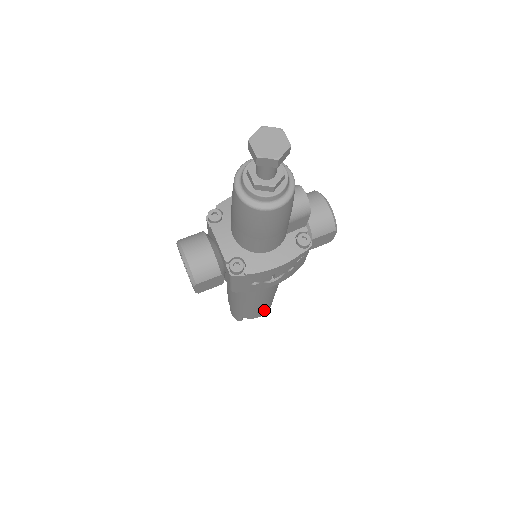
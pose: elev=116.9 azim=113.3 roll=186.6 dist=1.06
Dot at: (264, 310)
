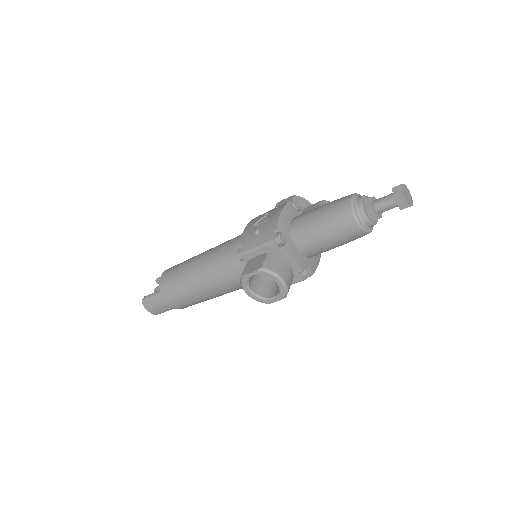
Dot at: occluded
